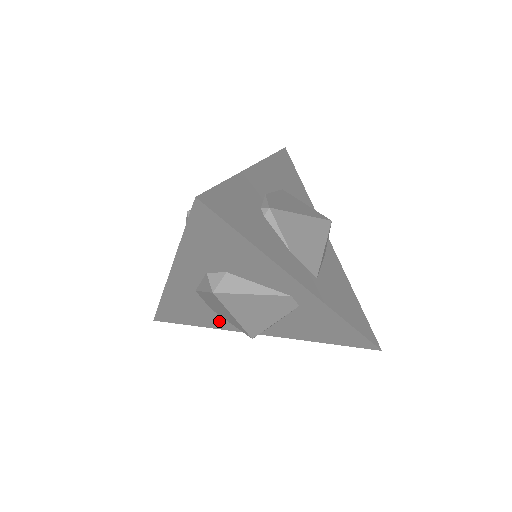
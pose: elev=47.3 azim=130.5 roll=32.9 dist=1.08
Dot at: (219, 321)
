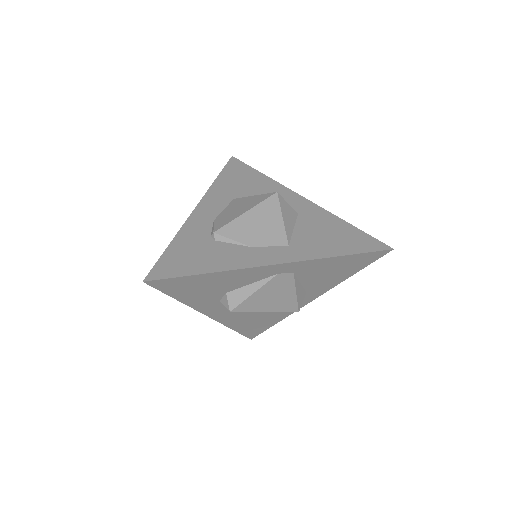
Dot at: (278, 313)
